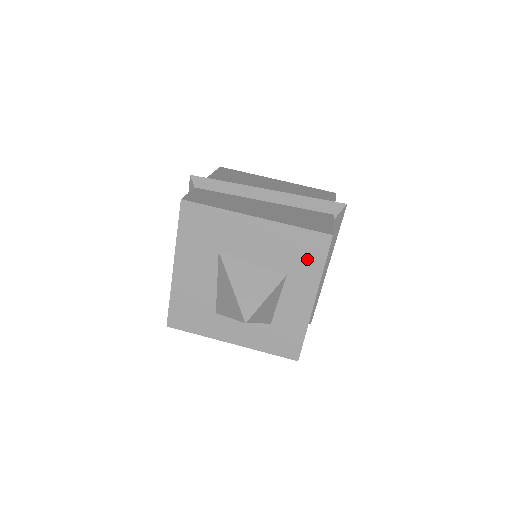
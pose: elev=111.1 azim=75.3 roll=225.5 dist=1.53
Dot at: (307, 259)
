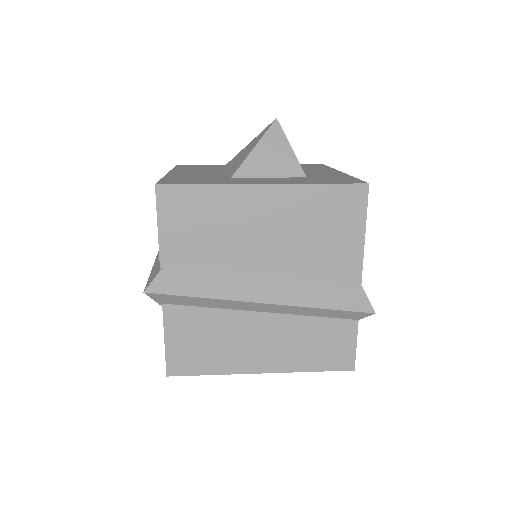
Dot at: (312, 167)
